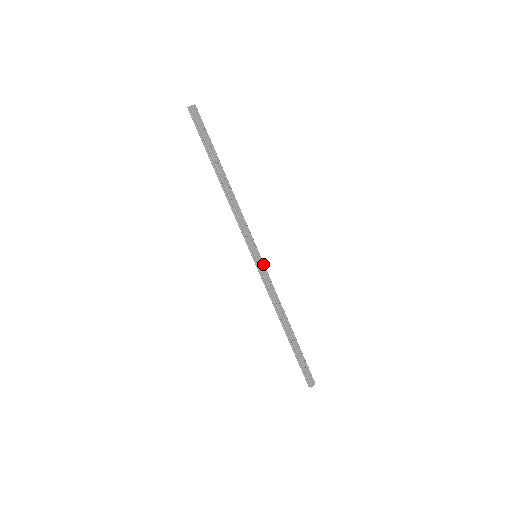
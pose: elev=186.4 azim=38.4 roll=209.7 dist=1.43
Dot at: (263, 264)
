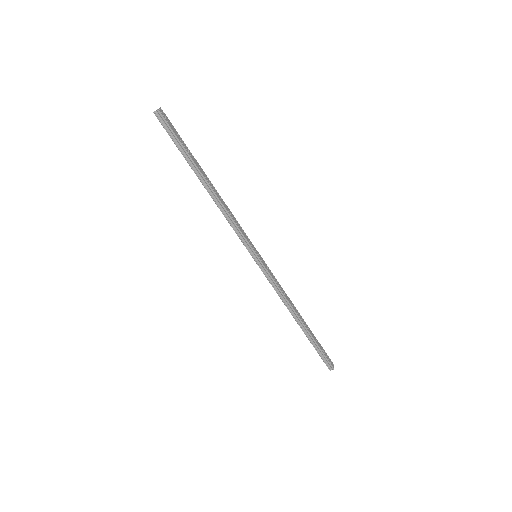
Dot at: (264, 262)
